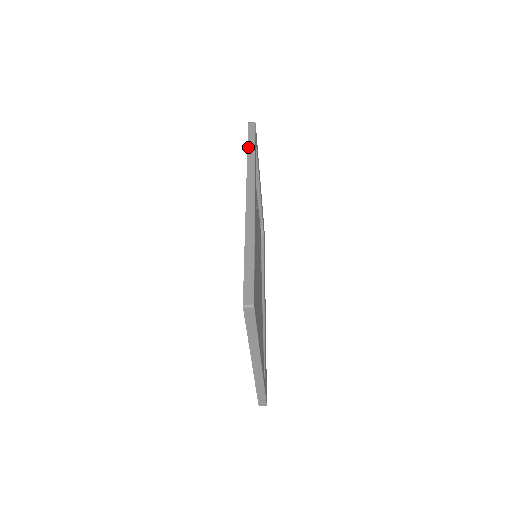
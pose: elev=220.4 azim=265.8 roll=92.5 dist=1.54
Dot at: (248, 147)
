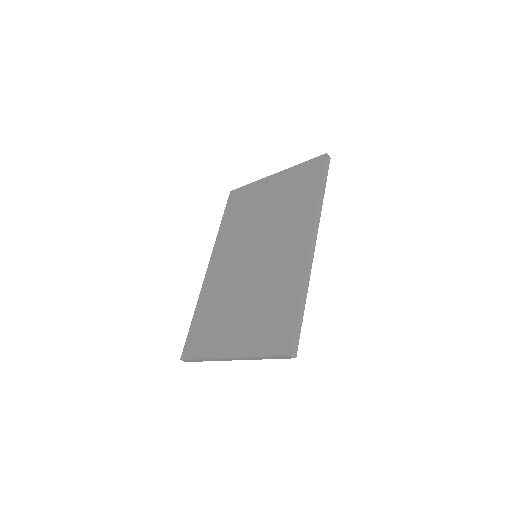
Dot at: (322, 186)
